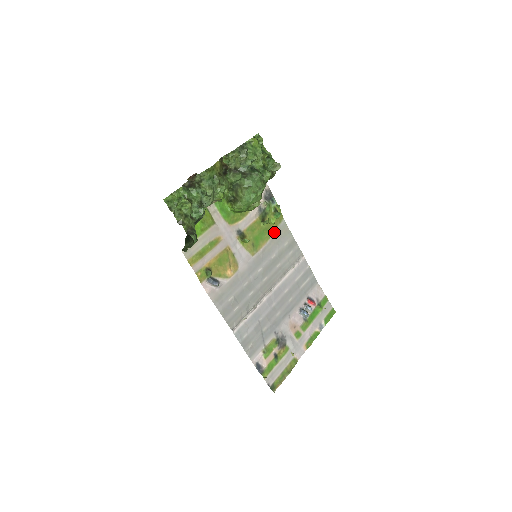
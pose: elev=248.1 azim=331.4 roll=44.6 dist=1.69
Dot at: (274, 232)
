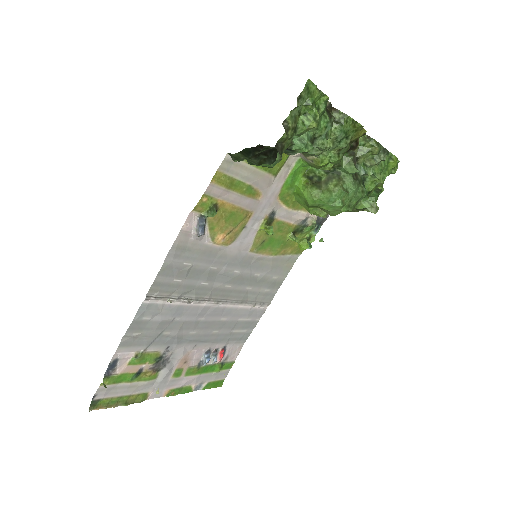
Dot at: (284, 255)
